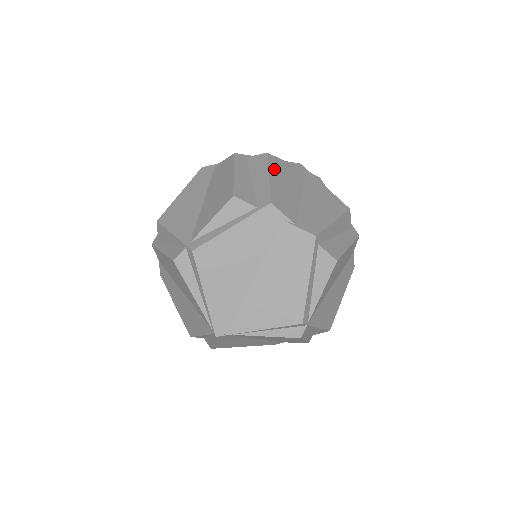
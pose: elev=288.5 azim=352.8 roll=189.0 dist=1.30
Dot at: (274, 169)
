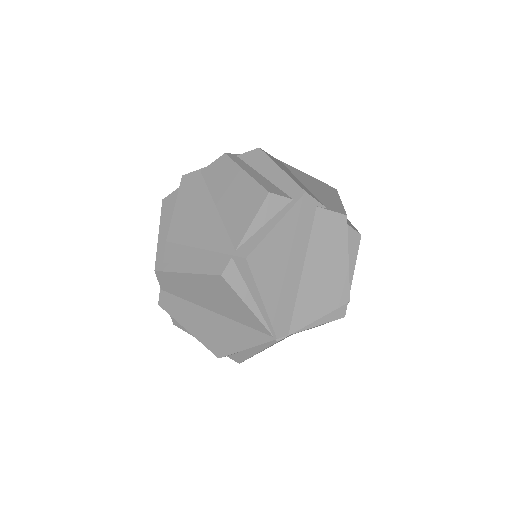
Dot at: (275, 162)
